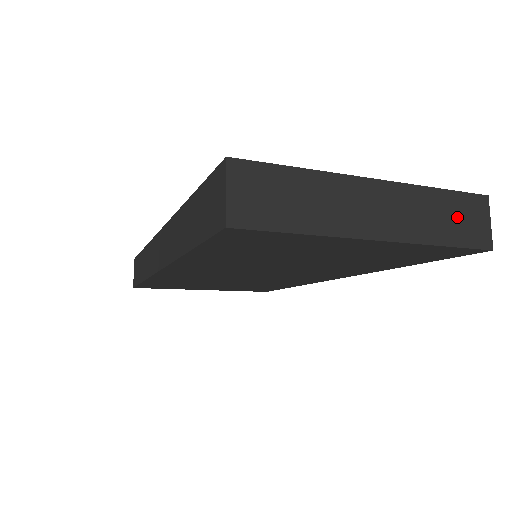
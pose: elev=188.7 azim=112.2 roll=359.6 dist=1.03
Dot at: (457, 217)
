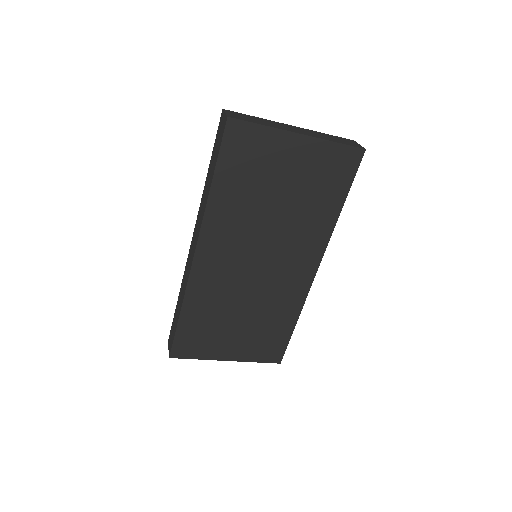
Dot at: (340, 140)
